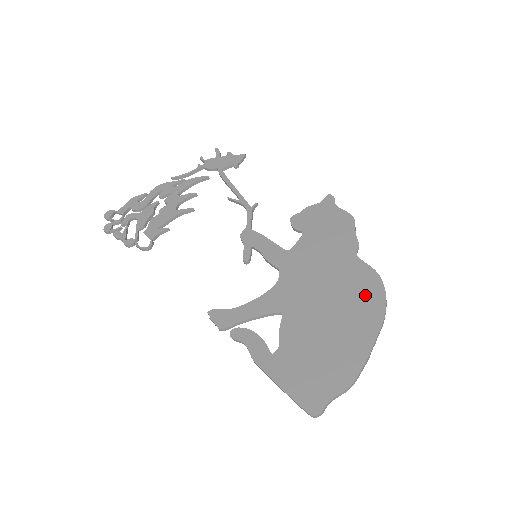
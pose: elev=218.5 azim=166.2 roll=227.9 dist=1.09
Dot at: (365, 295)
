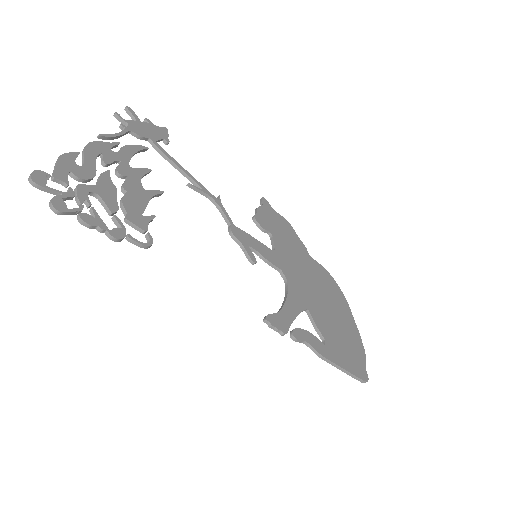
Dot at: (332, 287)
